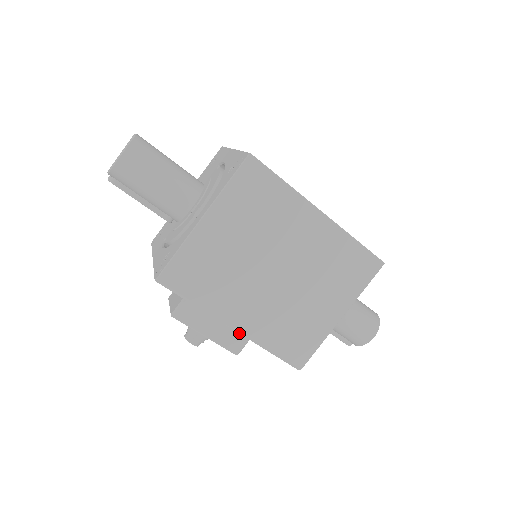
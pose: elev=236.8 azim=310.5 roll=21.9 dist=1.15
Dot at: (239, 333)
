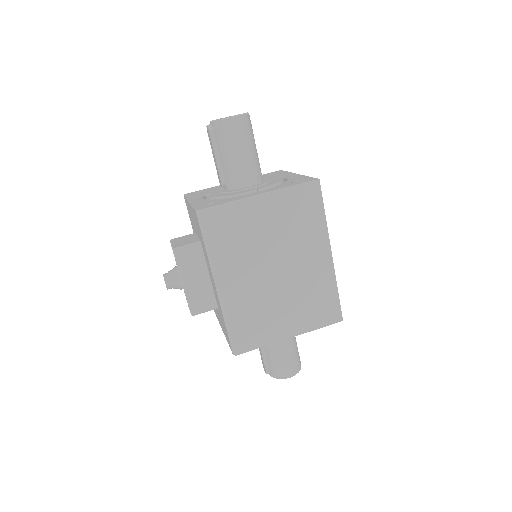
Dot at: (217, 294)
